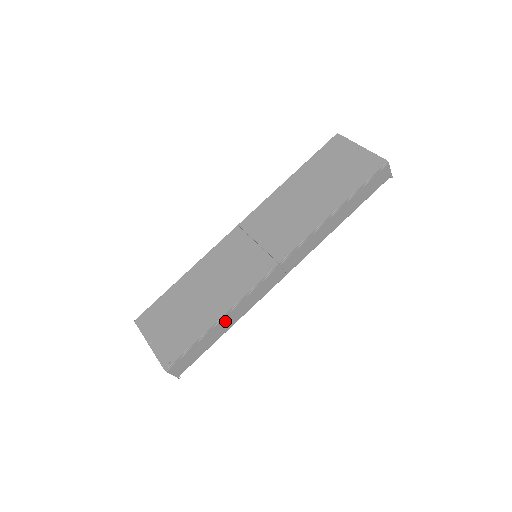
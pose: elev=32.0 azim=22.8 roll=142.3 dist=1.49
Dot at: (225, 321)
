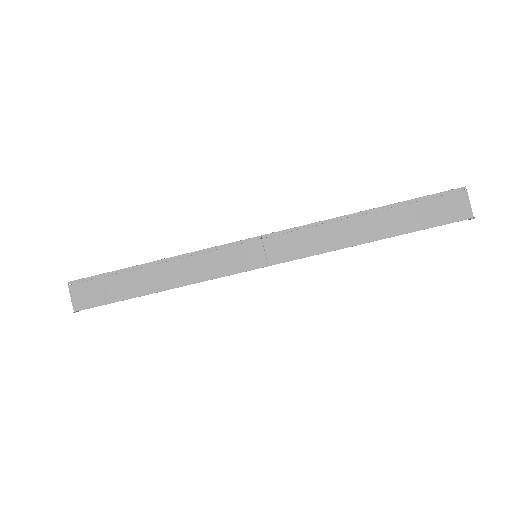
Dot at: (163, 271)
